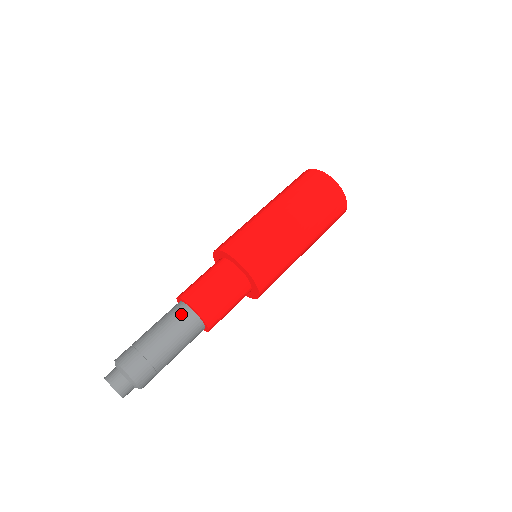
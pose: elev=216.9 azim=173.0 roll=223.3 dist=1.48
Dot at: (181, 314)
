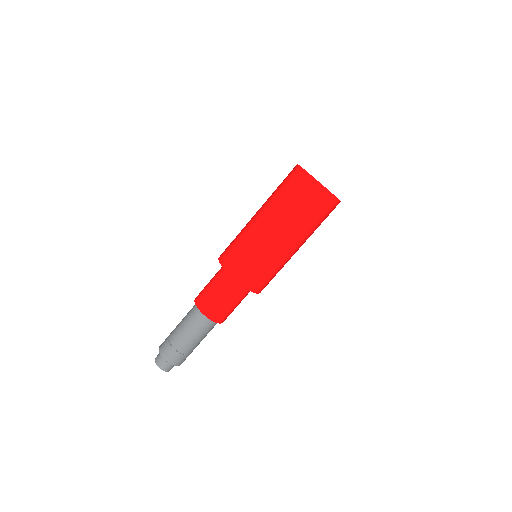
Dot at: (192, 310)
